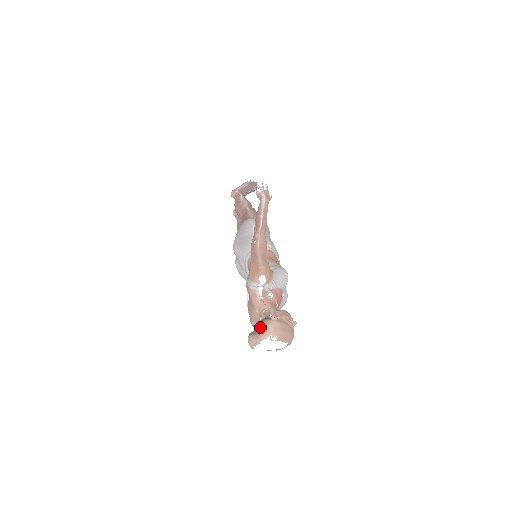
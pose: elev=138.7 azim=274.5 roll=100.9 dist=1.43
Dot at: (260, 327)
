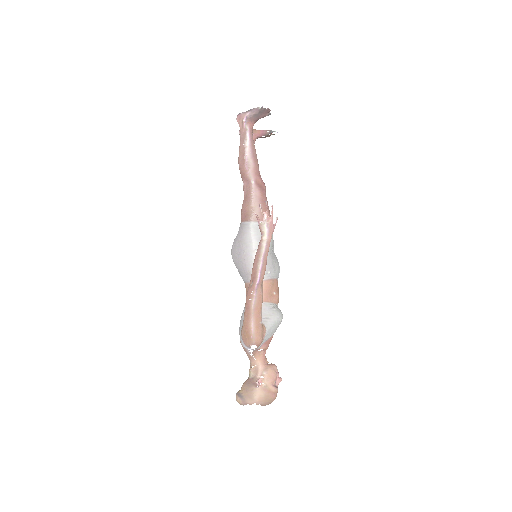
Dot at: (247, 393)
